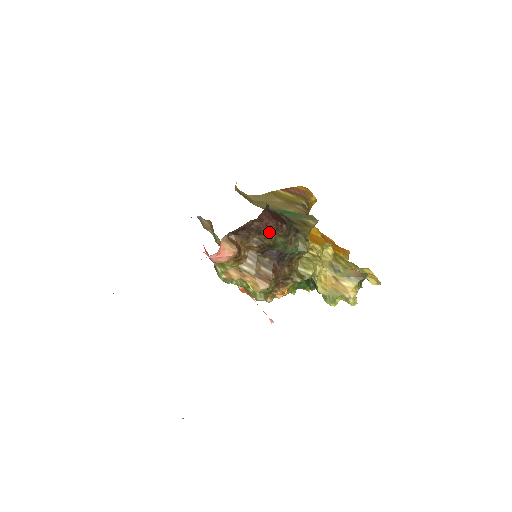
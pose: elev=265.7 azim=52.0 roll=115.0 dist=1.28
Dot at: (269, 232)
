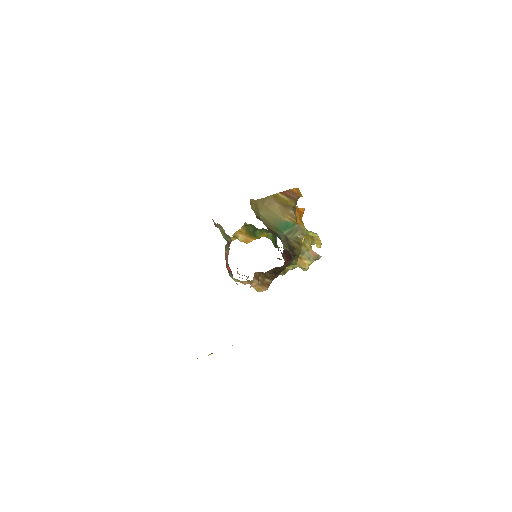
Dot at: (281, 267)
